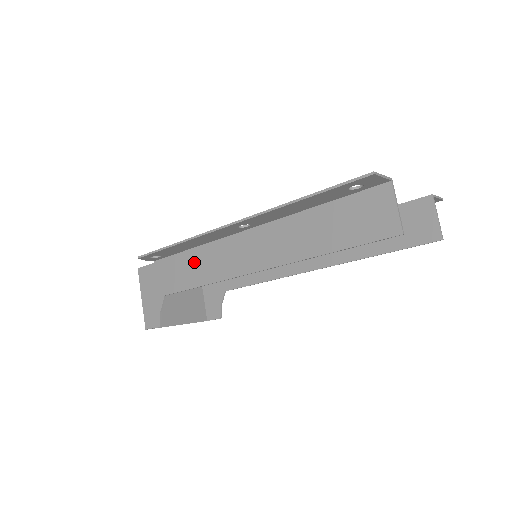
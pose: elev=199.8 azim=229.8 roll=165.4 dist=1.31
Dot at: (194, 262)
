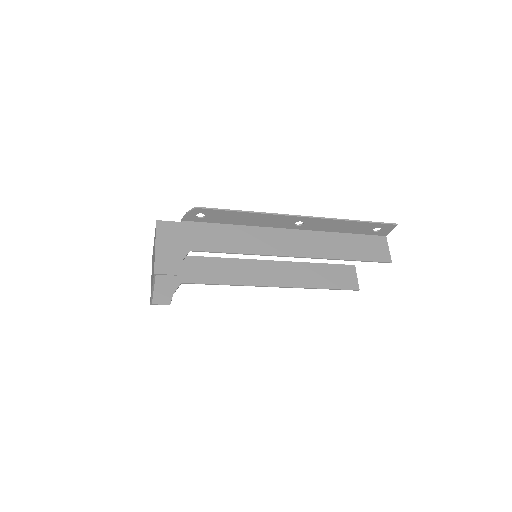
Dot at: (233, 234)
